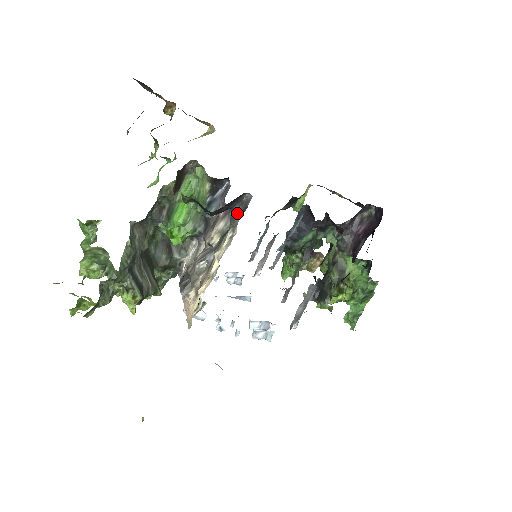
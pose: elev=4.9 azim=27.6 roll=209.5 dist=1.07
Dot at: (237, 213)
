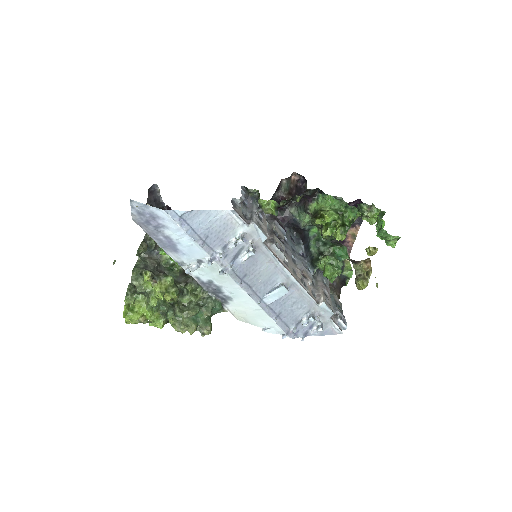
Dot at: (160, 197)
